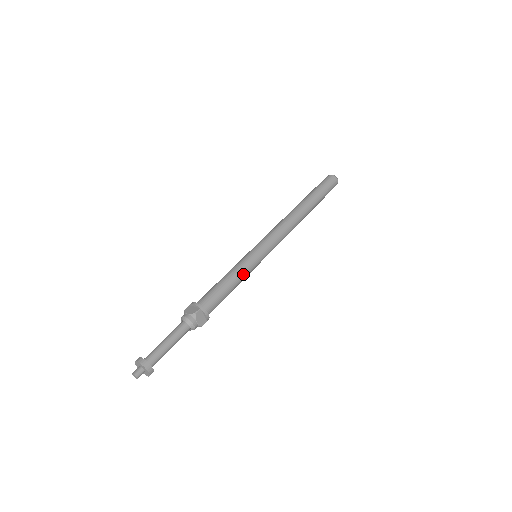
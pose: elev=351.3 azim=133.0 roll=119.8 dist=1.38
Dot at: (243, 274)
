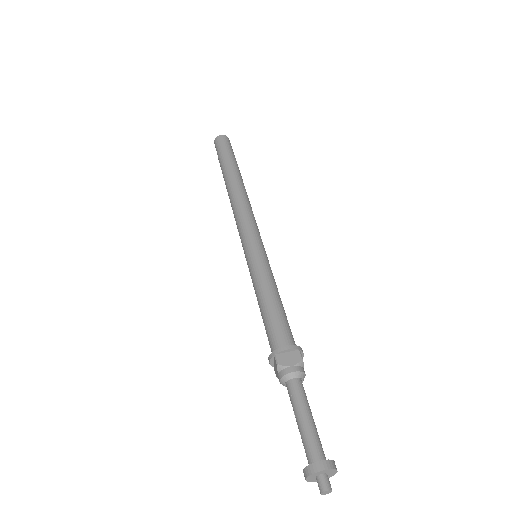
Dot at: (275, 284)
